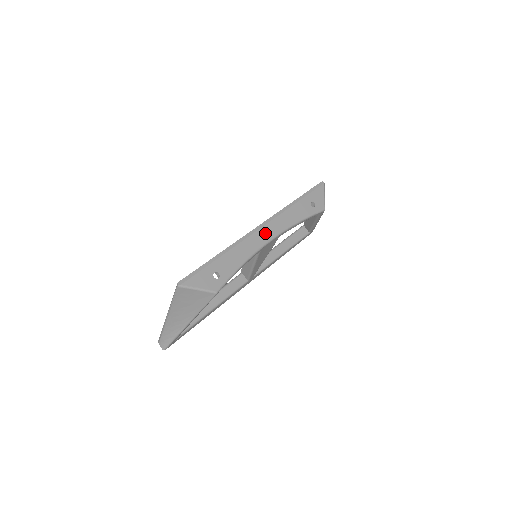
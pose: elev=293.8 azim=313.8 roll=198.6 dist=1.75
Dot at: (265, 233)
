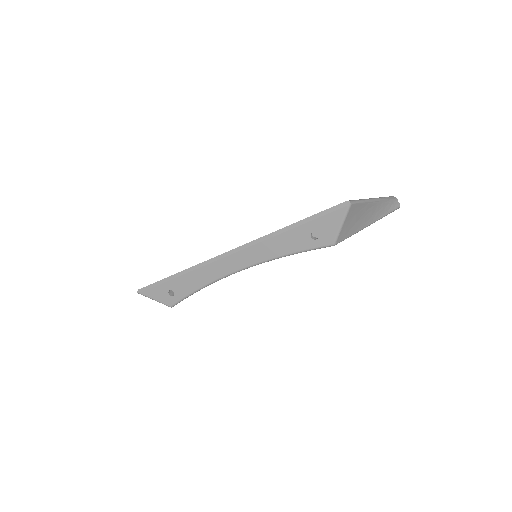
Dot at: (232, 262)
